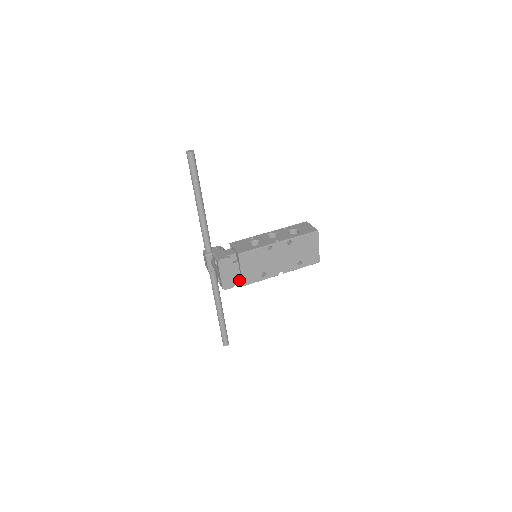
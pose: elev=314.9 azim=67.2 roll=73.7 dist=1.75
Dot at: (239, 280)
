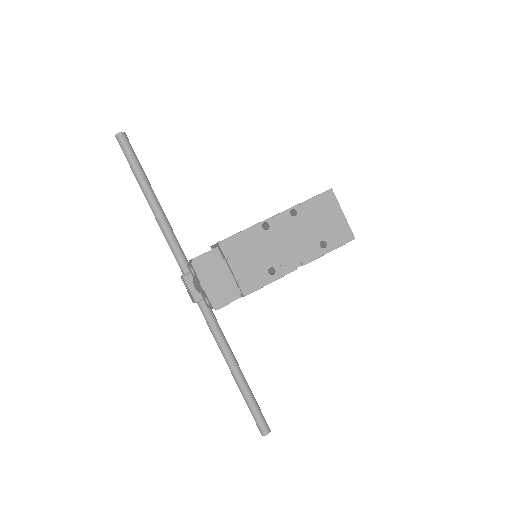
Dot at: (237, 292)
